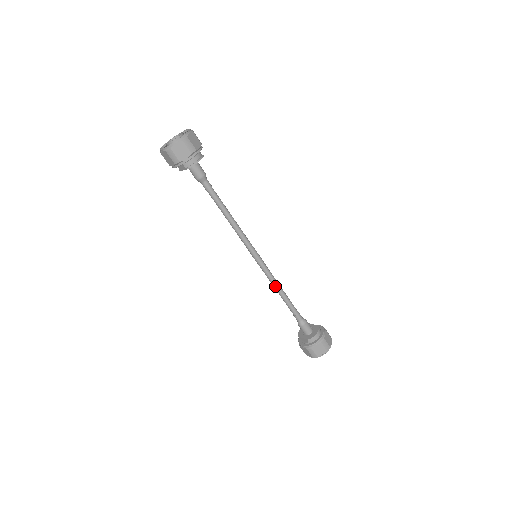
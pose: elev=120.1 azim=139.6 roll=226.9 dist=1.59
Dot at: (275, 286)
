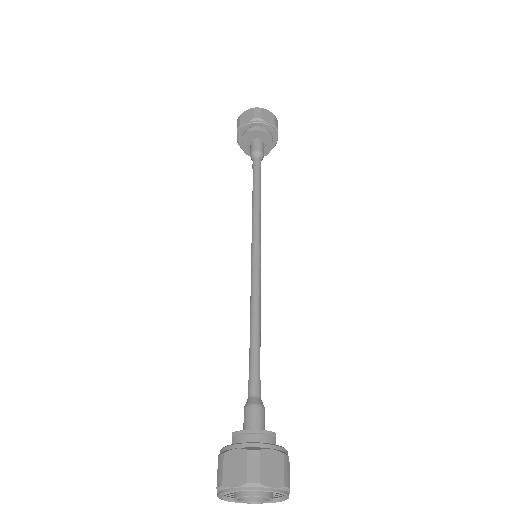
Dot at: (251, 308)
